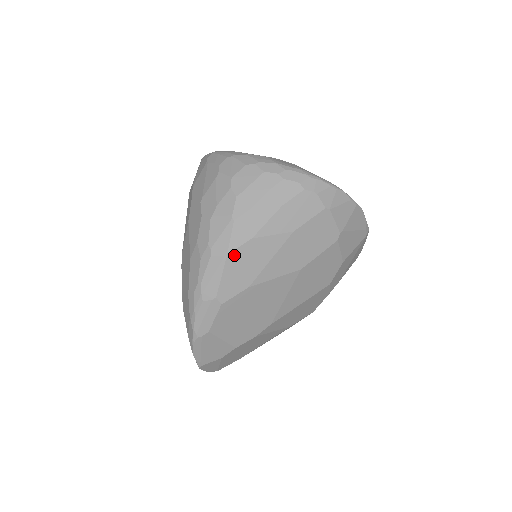
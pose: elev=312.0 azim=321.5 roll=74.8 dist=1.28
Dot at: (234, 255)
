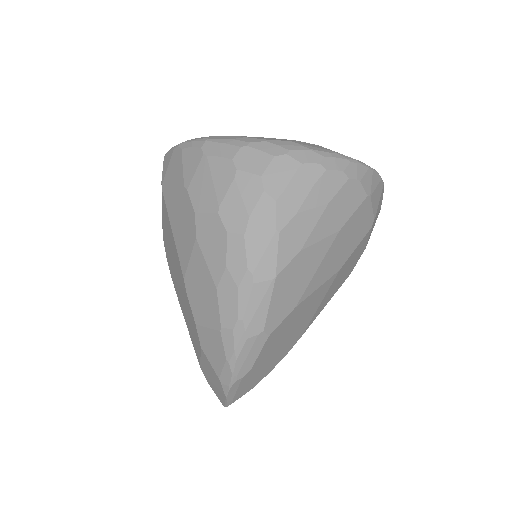
Dot at: (282, 275)
